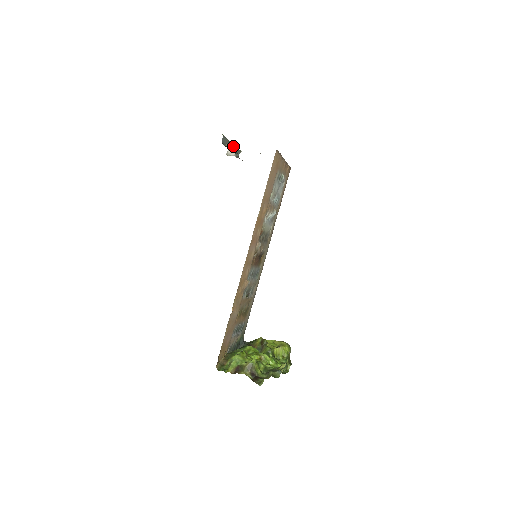
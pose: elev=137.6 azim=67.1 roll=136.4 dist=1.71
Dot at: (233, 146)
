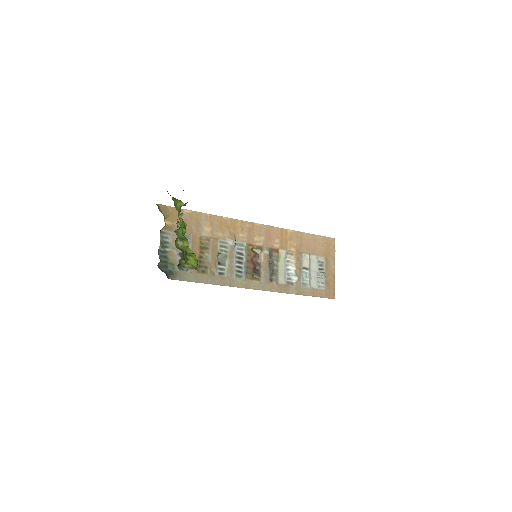
Dot at: occluded
